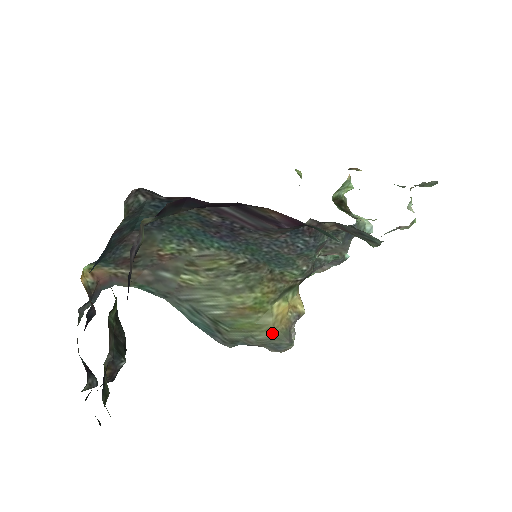
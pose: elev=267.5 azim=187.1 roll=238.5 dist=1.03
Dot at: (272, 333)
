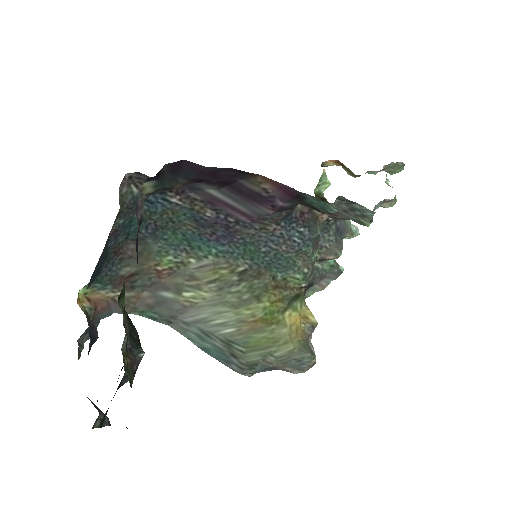
Dot at: (290, 346)
